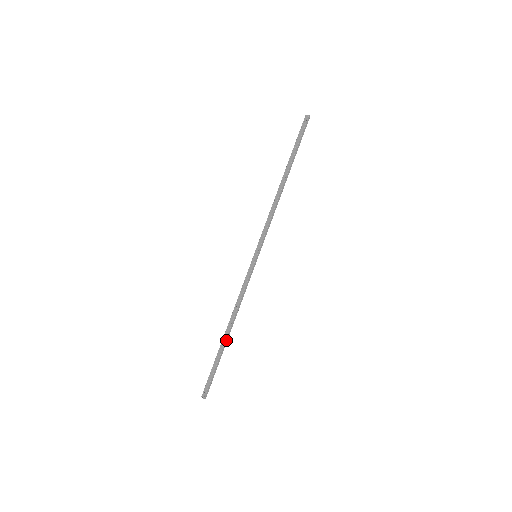
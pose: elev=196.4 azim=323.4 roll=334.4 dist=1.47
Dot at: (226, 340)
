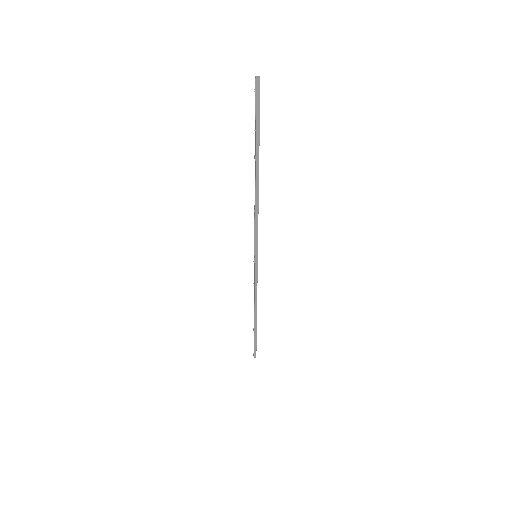
Dot at: (255, 322)
